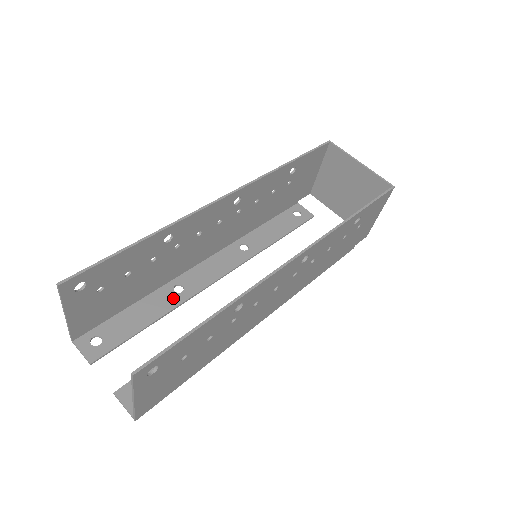
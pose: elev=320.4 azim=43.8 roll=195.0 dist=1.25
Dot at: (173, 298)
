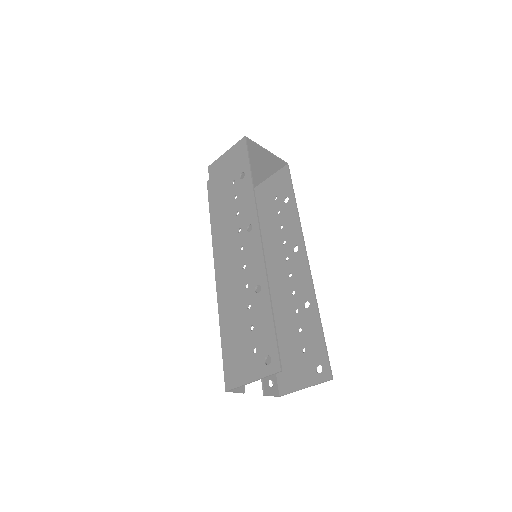
Dot at: occluded
